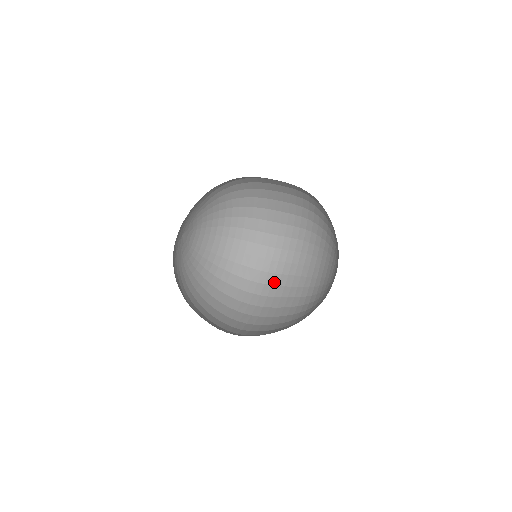
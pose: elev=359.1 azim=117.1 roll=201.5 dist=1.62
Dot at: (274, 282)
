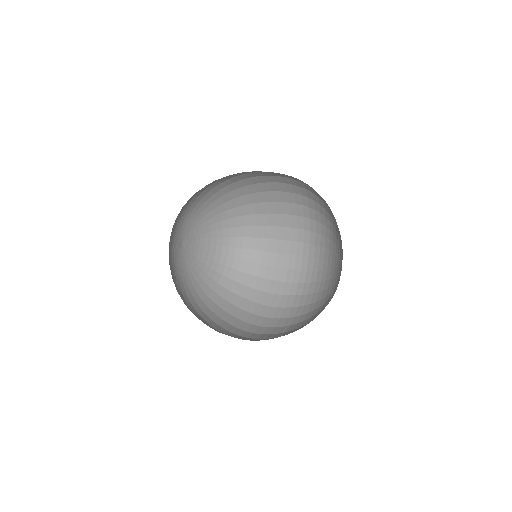
Dot at: occluded
